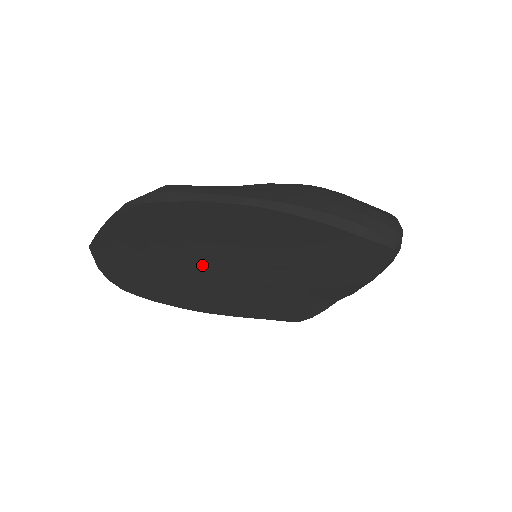
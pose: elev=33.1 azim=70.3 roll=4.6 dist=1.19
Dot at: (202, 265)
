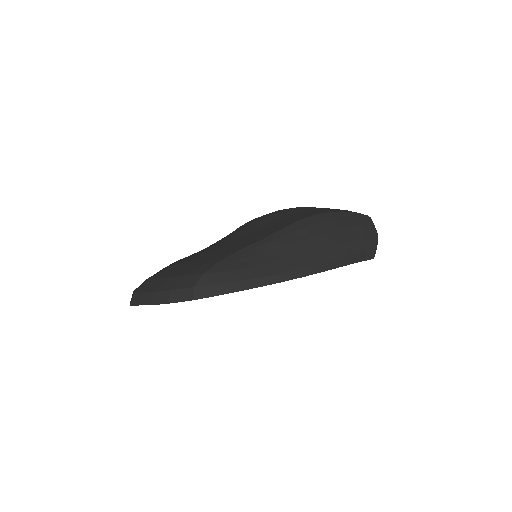
Dot at: occluded
